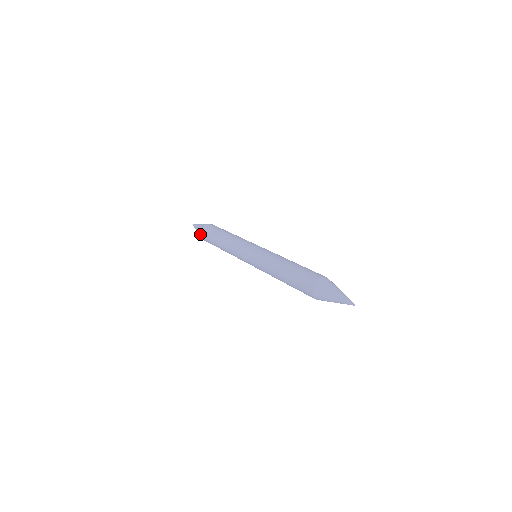
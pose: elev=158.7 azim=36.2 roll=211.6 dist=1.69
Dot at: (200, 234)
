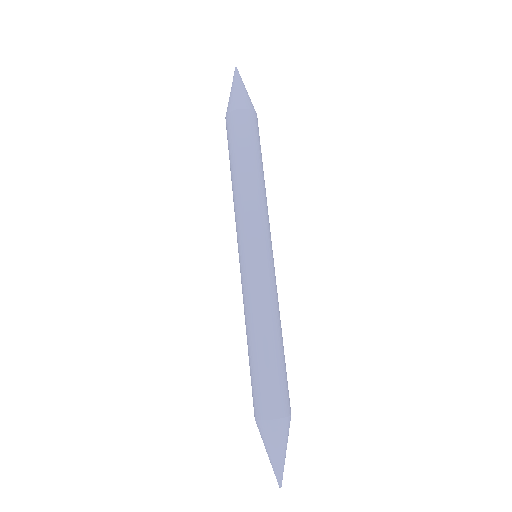
Dot at: occluded
